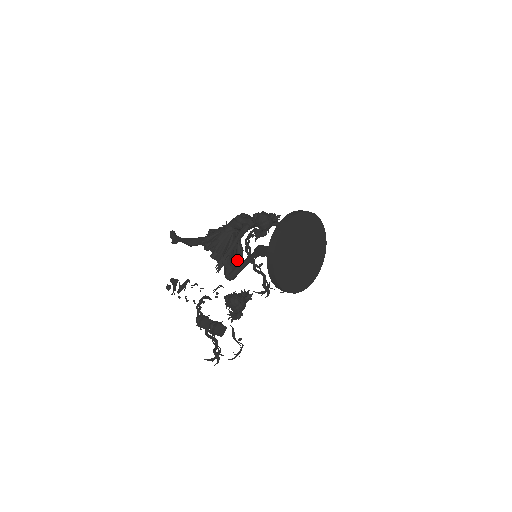
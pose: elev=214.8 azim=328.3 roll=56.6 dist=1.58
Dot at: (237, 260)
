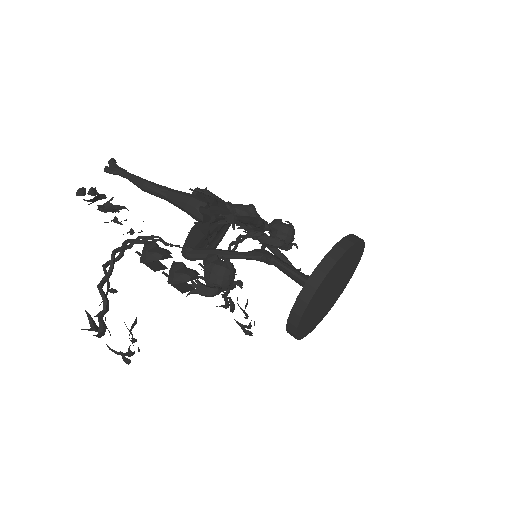
Dot at: (208, 247)
